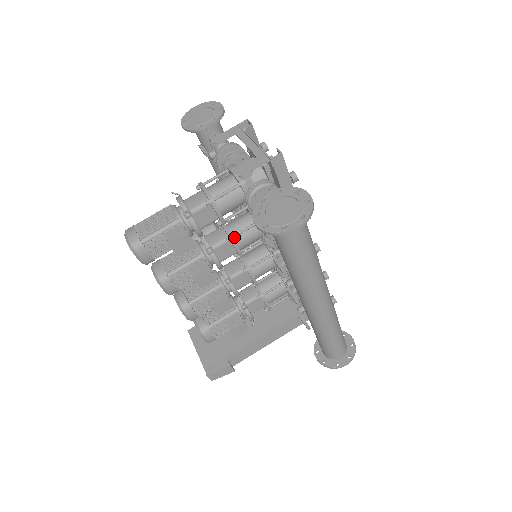
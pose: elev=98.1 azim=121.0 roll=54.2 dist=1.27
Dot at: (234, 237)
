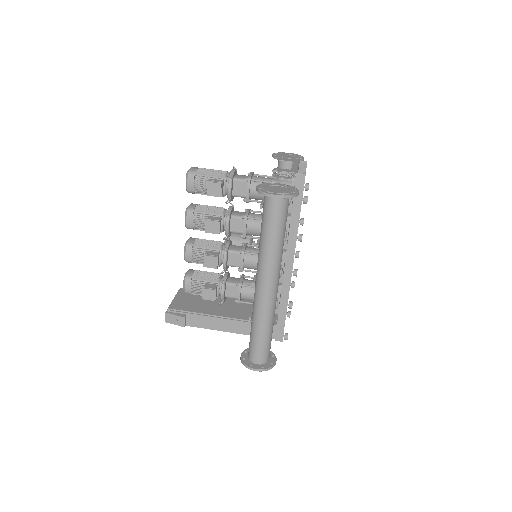
Dot at: (248, 218)
